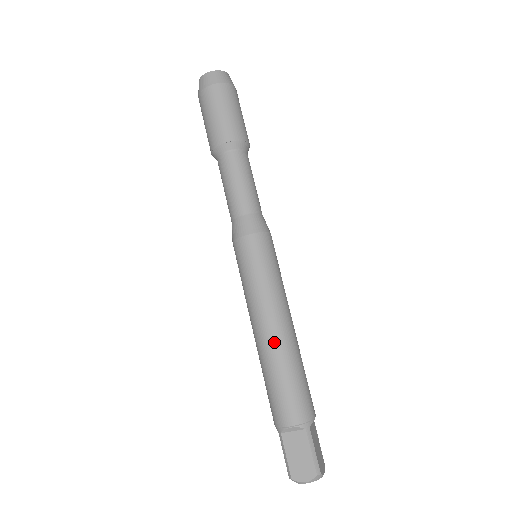
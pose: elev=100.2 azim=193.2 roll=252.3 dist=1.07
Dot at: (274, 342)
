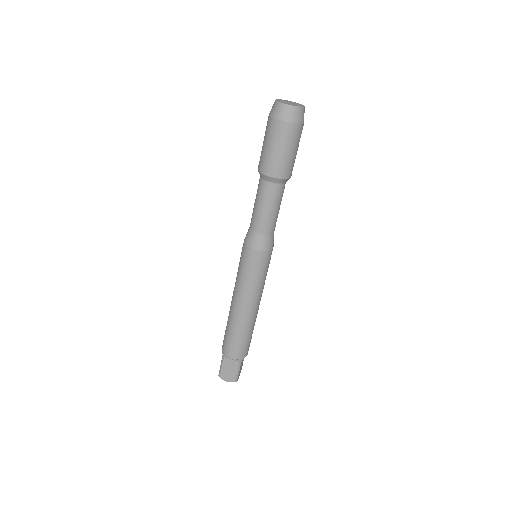
Dot at: (243, 317)
